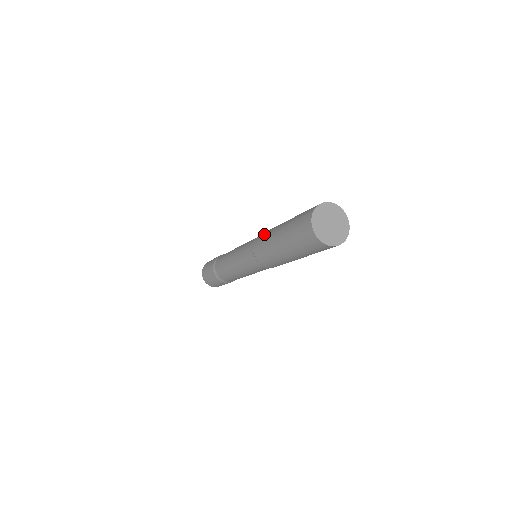
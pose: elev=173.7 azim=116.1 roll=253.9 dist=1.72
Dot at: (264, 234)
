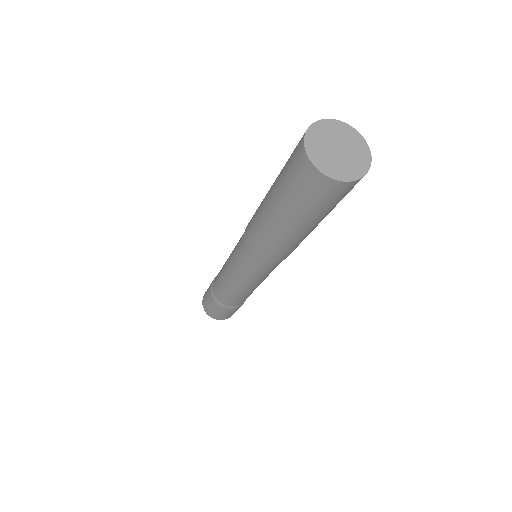
Dot at: occluded
